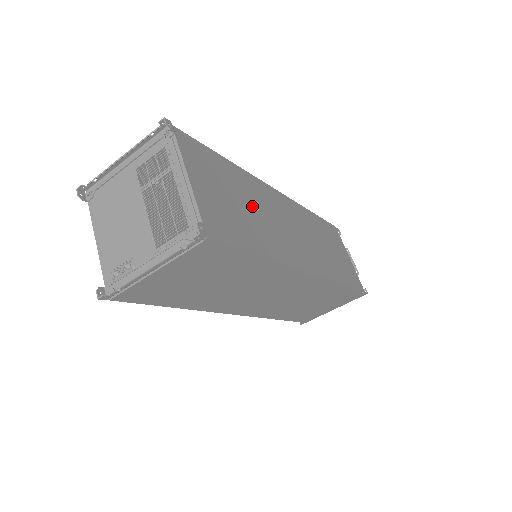
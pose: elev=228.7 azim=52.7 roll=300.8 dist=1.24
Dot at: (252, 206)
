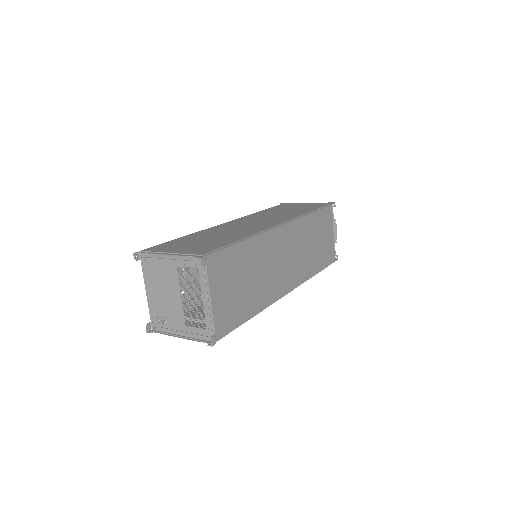
Dot at: (254, 273)
